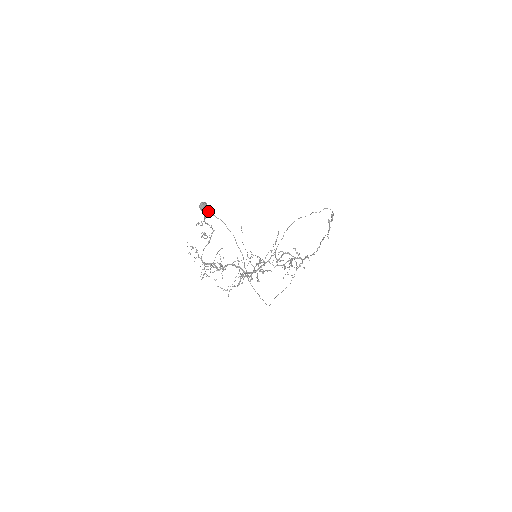
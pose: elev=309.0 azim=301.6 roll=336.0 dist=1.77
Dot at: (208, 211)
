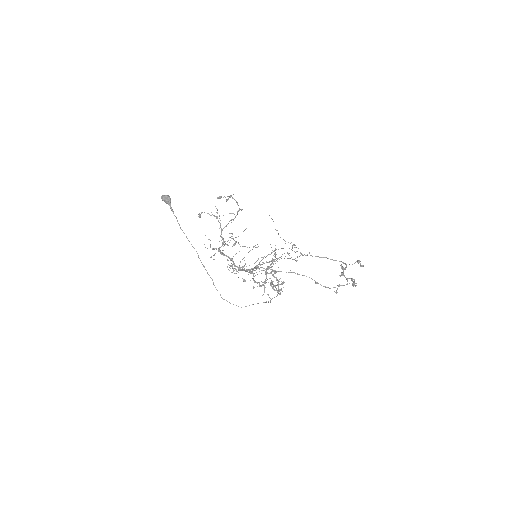
Dot at: (169, 205)
